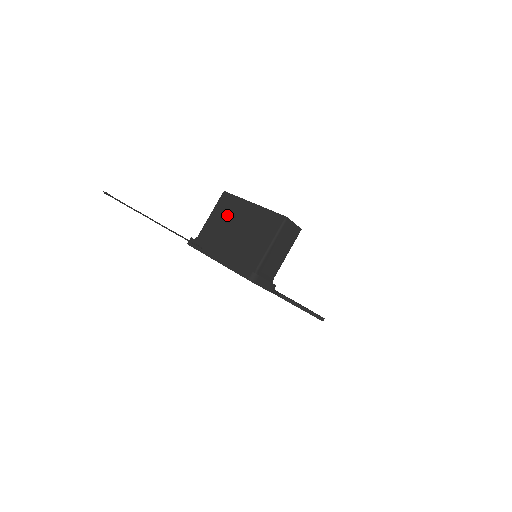
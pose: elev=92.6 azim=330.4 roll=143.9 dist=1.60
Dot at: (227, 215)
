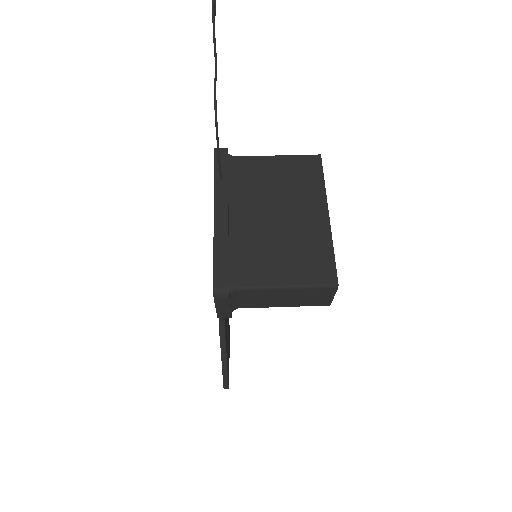
Dot at: (289, 184)
